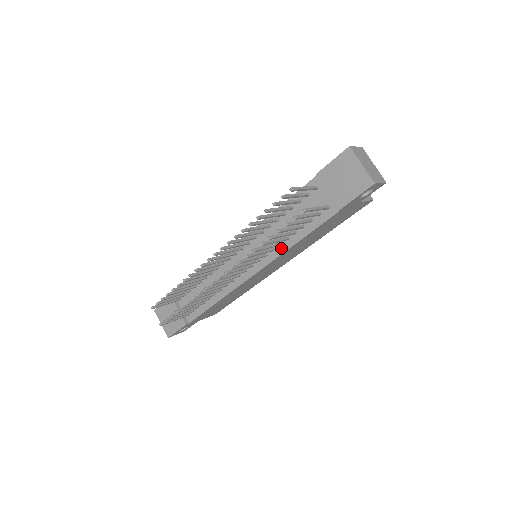
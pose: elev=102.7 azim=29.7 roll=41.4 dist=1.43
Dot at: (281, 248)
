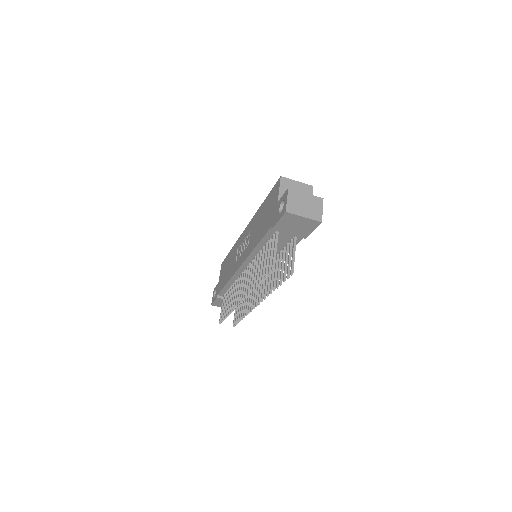
Dot at: occluded
